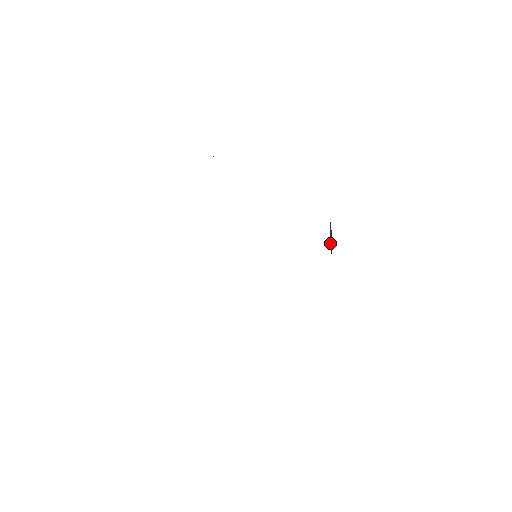
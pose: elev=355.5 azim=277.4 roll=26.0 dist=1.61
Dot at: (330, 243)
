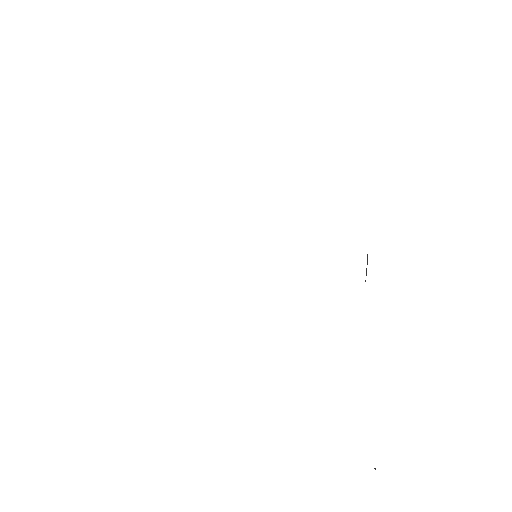
Dot at: occluded
